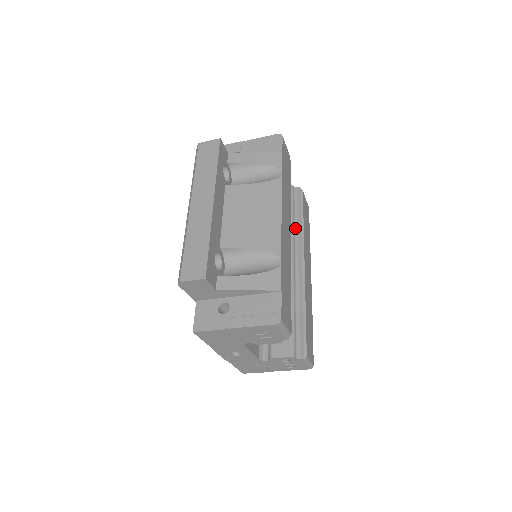
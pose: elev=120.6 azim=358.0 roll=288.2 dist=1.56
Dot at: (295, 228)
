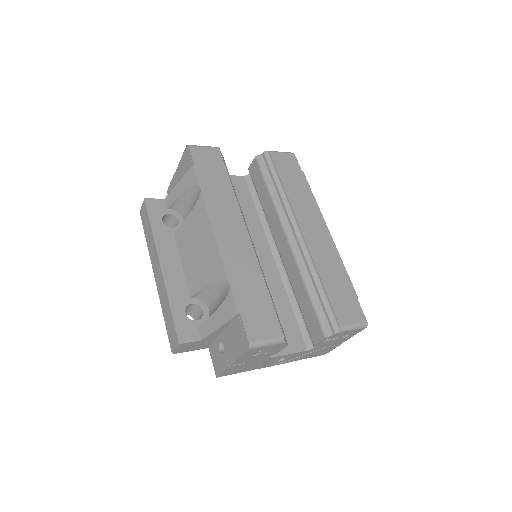
Dot at: (278, 199)
